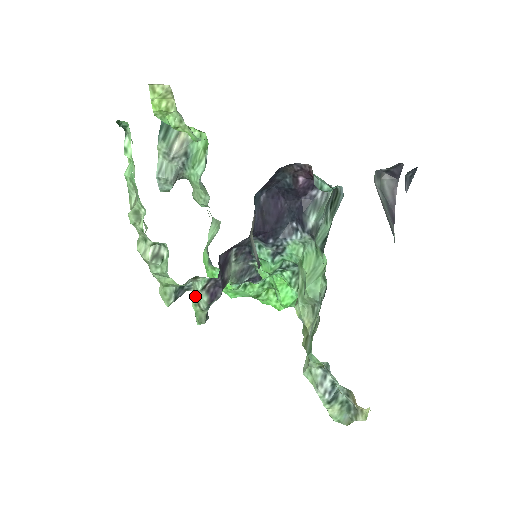
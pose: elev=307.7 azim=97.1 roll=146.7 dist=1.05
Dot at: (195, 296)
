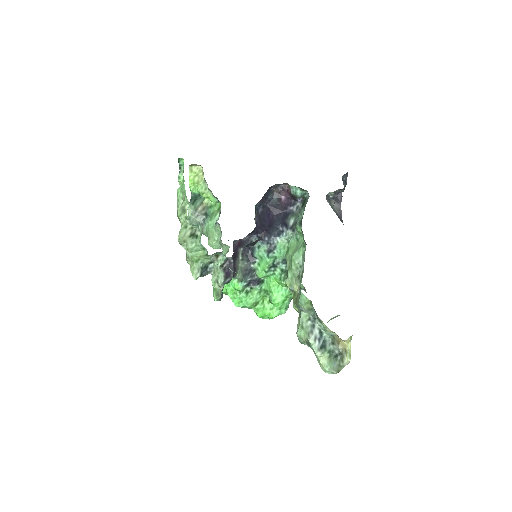
Dot at: (215, 275)
